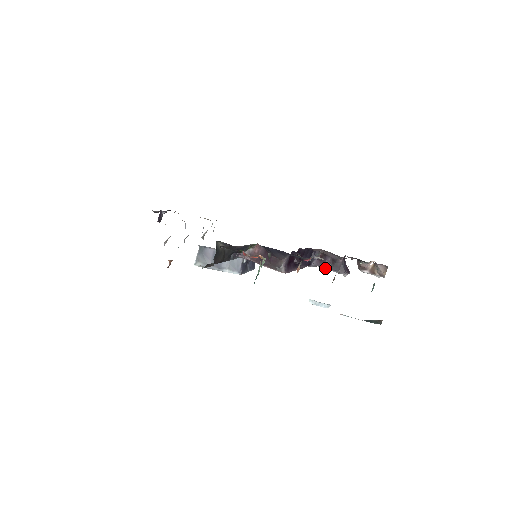
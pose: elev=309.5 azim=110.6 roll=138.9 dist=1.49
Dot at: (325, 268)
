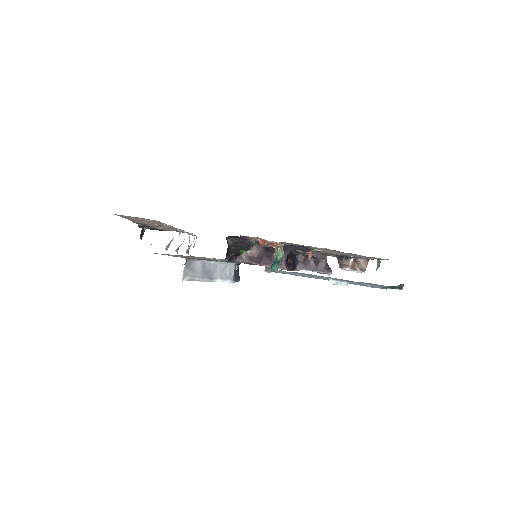
Dot at: (310, 270)
